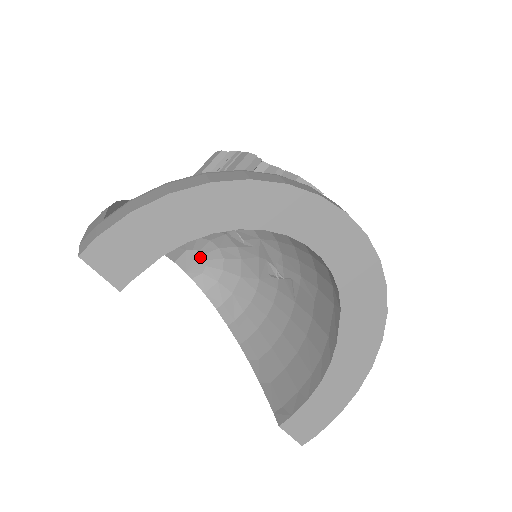
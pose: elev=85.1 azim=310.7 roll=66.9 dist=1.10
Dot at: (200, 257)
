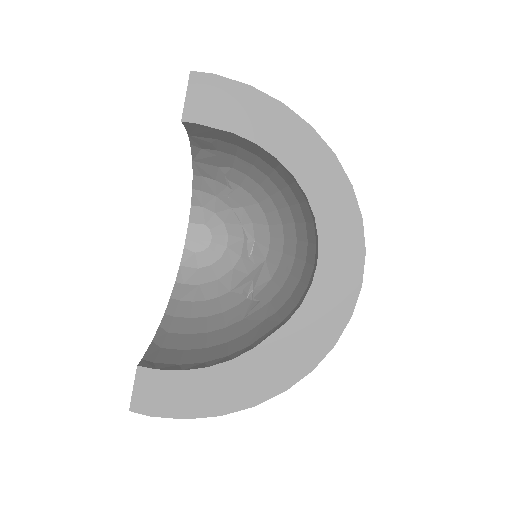
Dot at: (207, 240)
